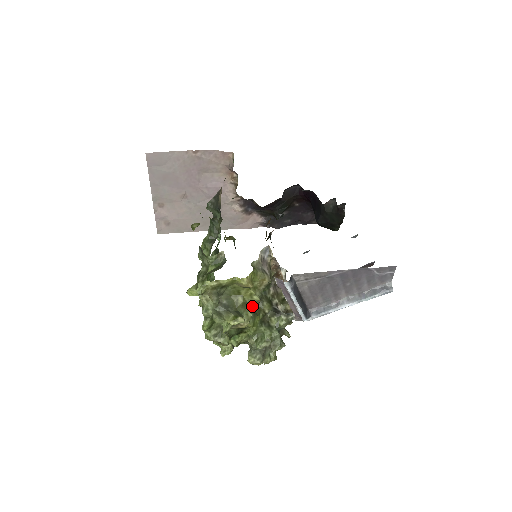
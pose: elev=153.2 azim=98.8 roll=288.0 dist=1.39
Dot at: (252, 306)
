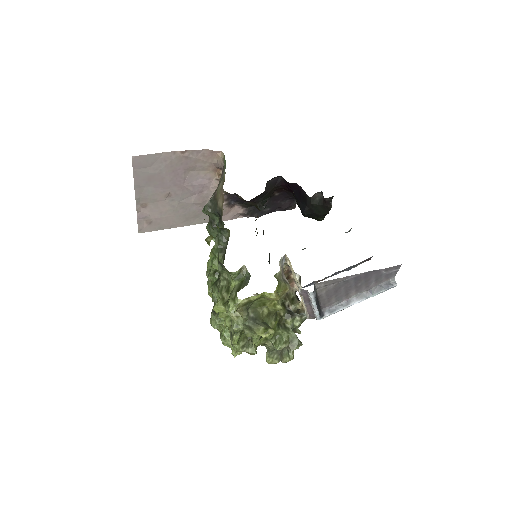
Dot at: (274, 314)
